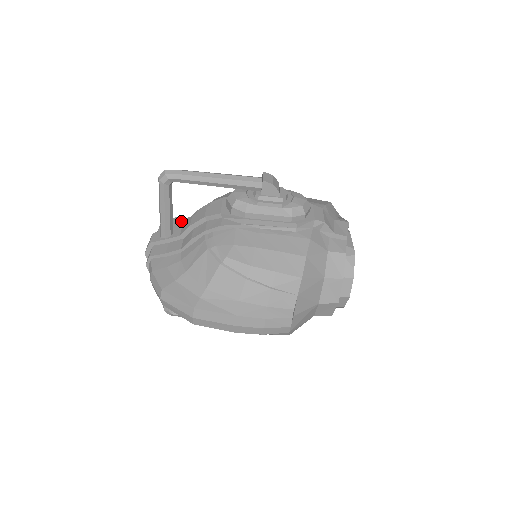
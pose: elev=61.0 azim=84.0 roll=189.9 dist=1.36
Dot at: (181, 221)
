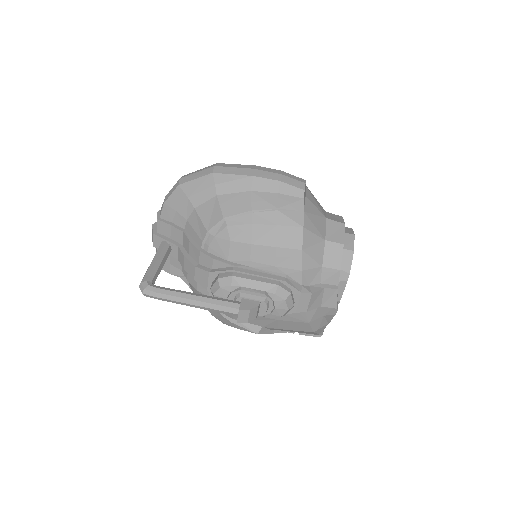
Dot at: occluded
